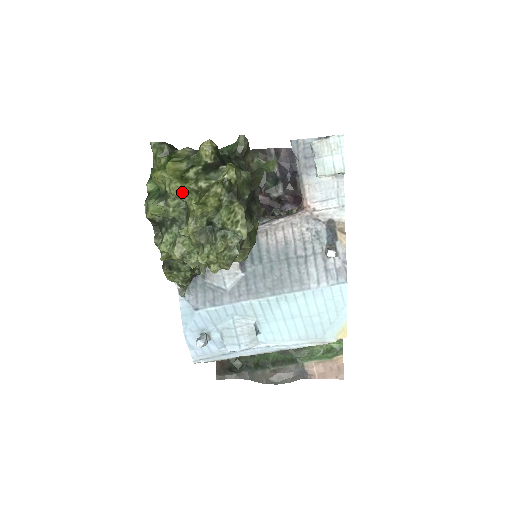
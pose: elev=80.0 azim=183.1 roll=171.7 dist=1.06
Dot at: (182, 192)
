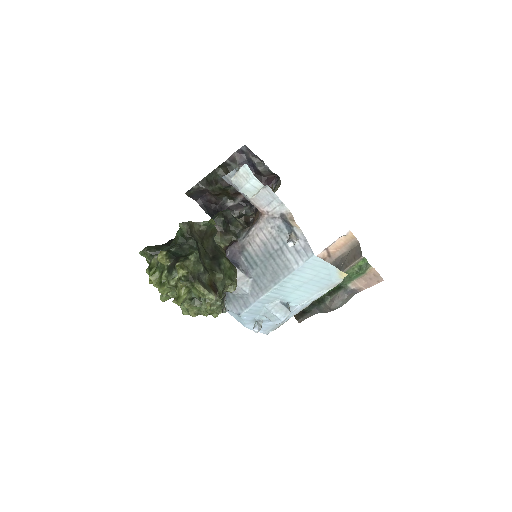
Dot at: (167, 291)
